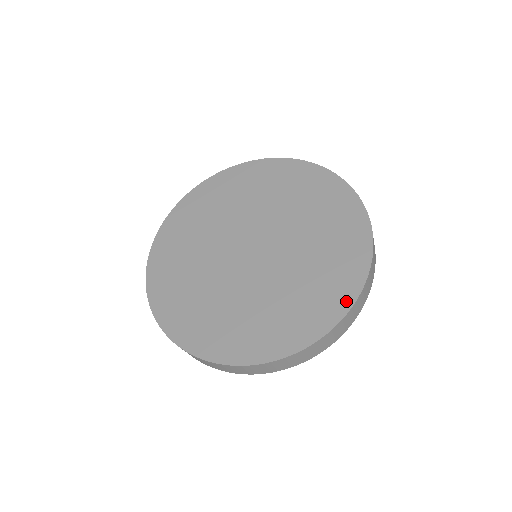
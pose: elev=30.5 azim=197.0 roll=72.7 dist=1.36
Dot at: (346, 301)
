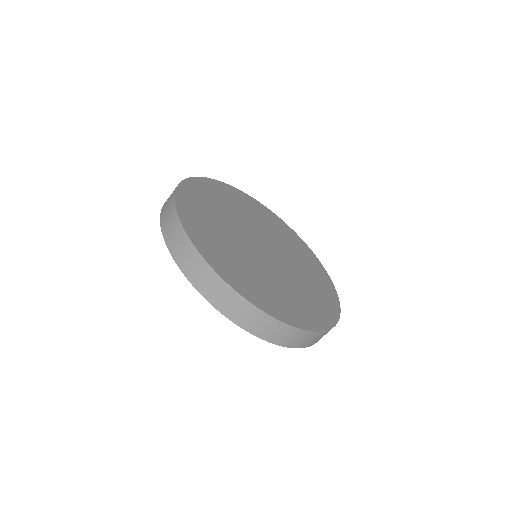
Dot at: (261, 305)
